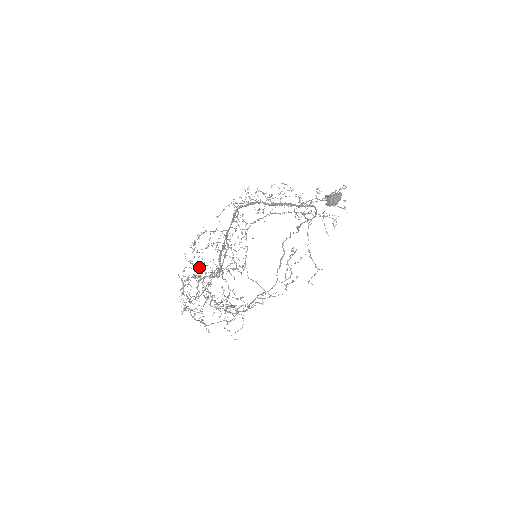
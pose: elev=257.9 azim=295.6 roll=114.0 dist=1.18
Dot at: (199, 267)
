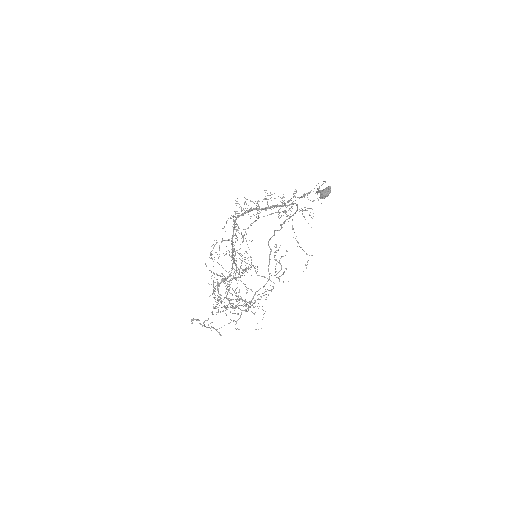
Dot at: (221, 273)
